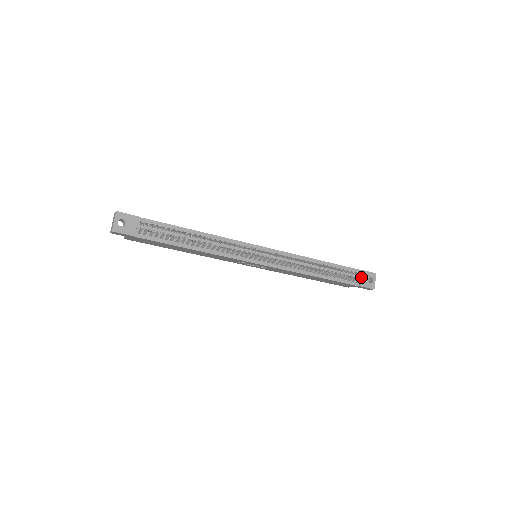
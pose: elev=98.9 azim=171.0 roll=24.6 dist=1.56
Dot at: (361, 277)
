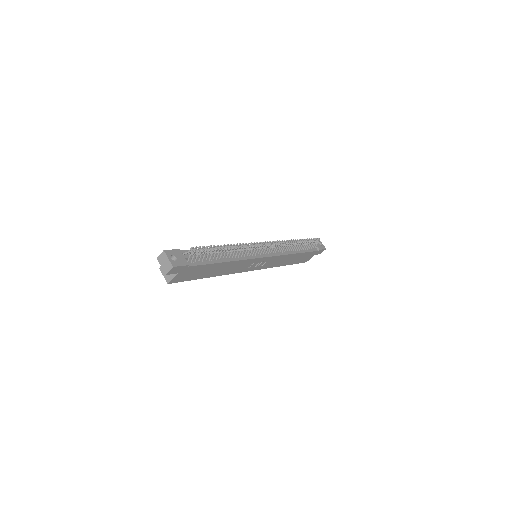
Dot at: occluded
